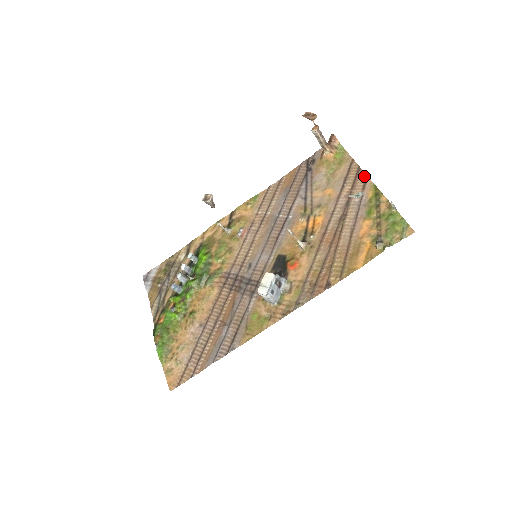
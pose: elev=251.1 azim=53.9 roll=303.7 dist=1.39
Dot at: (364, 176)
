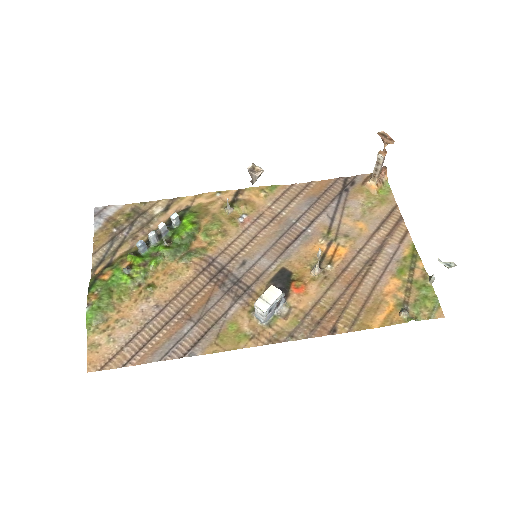
Dot at: (404, 229)
